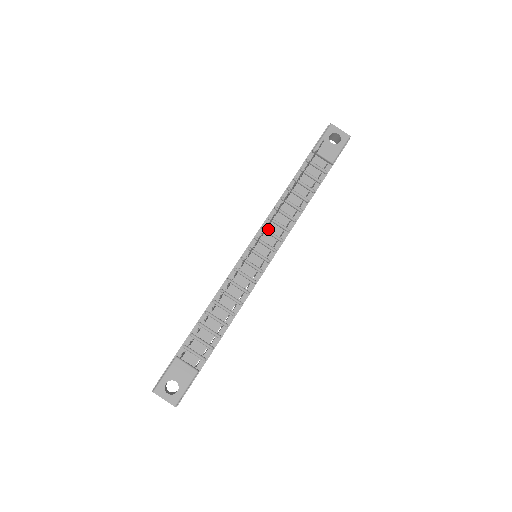
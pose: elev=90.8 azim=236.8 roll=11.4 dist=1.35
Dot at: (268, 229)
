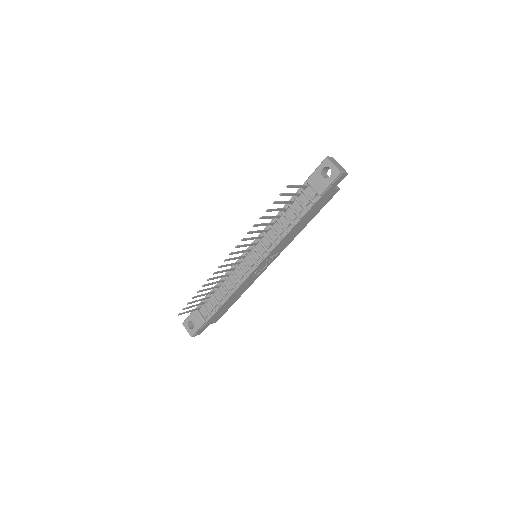
Dot at: (261, 240)
